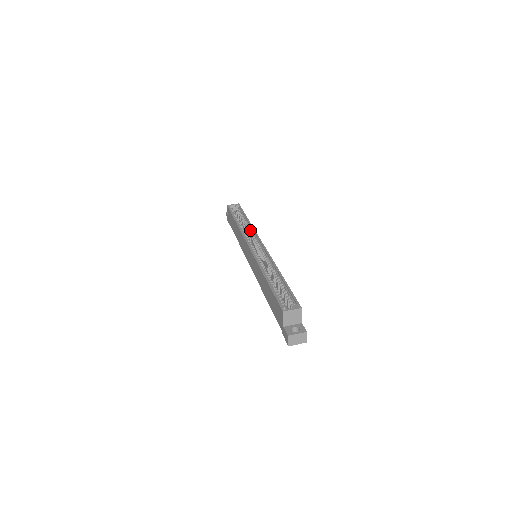
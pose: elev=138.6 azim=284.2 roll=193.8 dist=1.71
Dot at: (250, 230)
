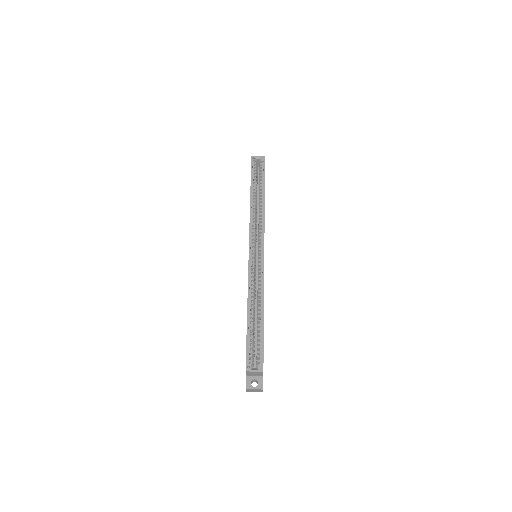
Dot at: (260, 217)
